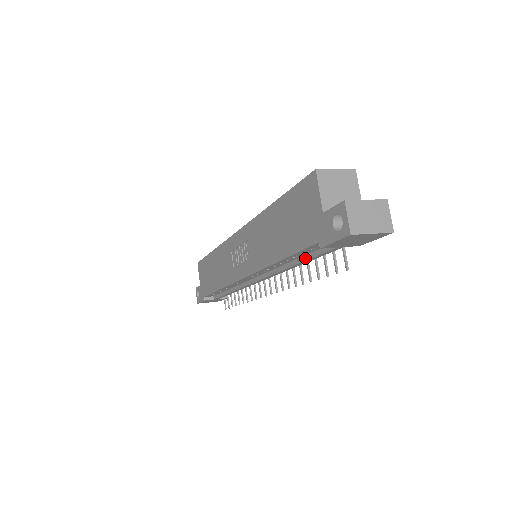
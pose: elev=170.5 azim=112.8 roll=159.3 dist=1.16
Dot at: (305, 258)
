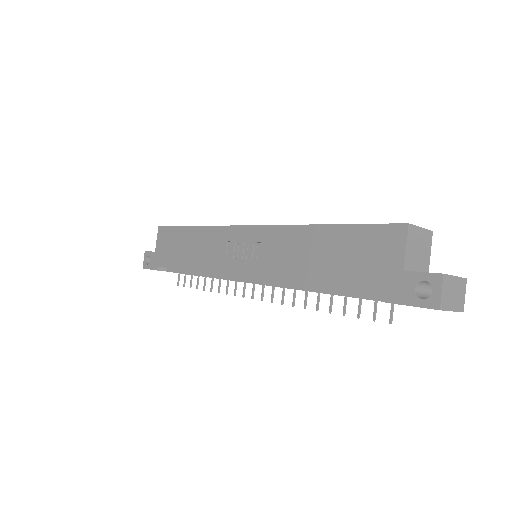
Dot at: (342, 293)
